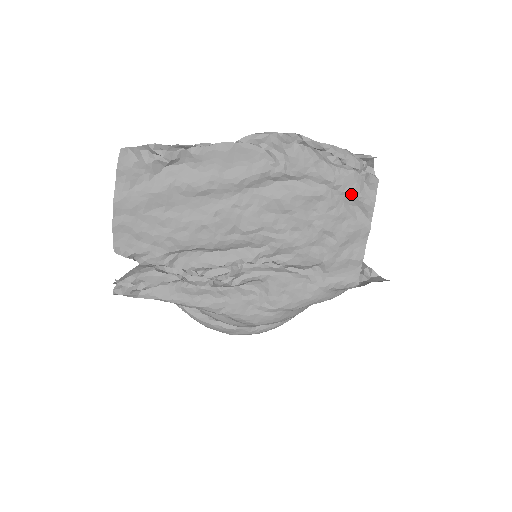
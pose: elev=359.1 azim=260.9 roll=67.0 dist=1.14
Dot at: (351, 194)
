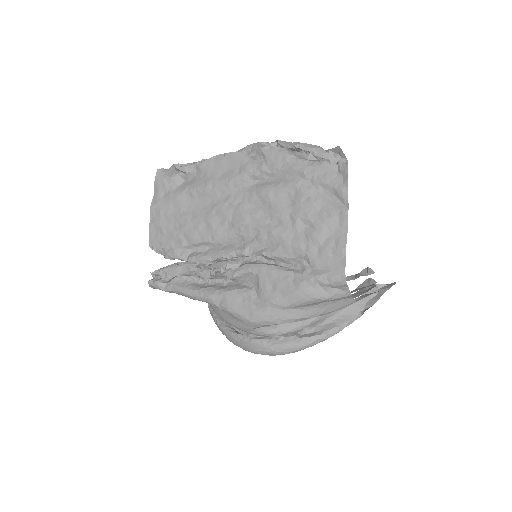
Dot at: (323, 182)
